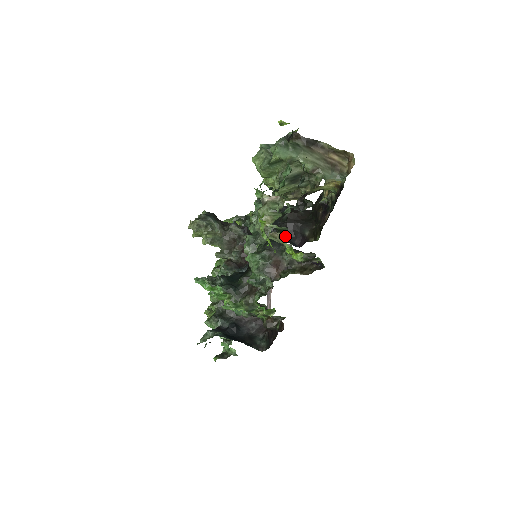
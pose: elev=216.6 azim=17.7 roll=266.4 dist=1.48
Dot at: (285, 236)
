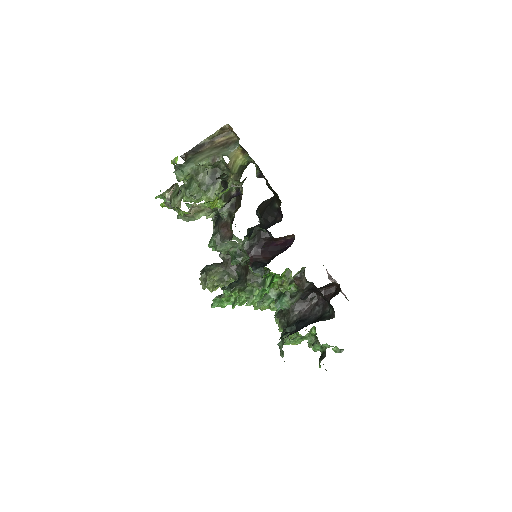
Dot at: (269, 225)
